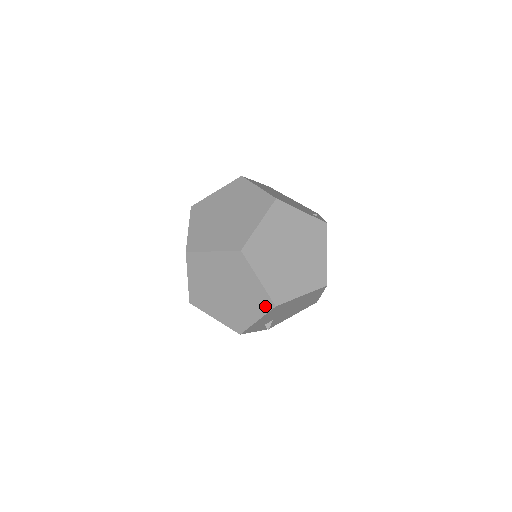
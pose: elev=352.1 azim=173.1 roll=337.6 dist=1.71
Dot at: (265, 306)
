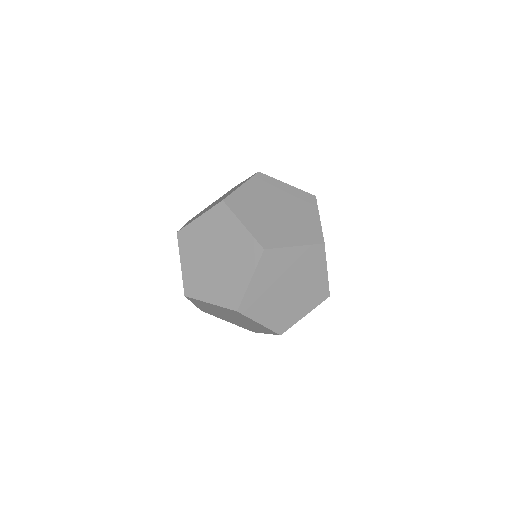
Dot at: (320, 298)
